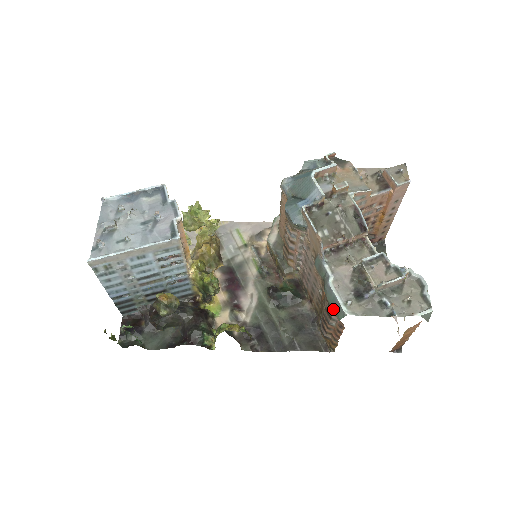
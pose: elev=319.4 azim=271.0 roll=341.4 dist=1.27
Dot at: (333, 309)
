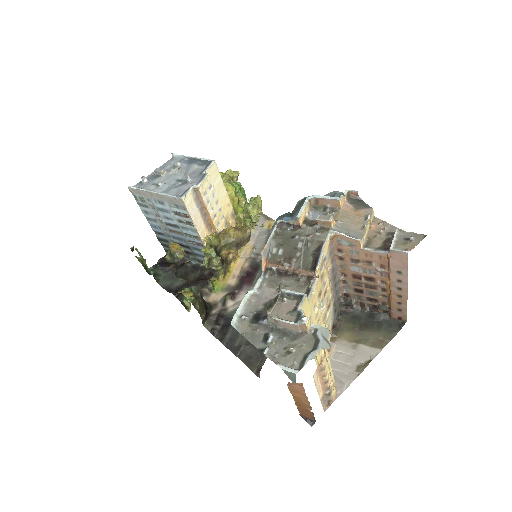
Dot at: occluded
